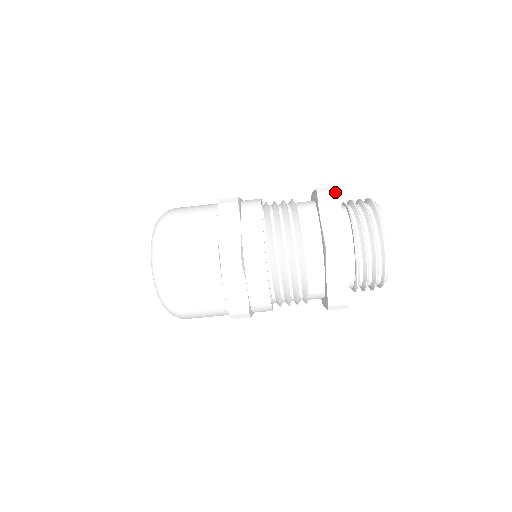
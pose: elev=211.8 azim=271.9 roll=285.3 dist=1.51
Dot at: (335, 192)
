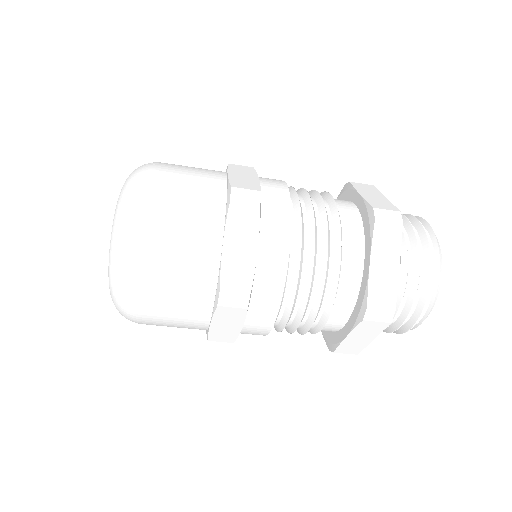
Dot at: occluded
